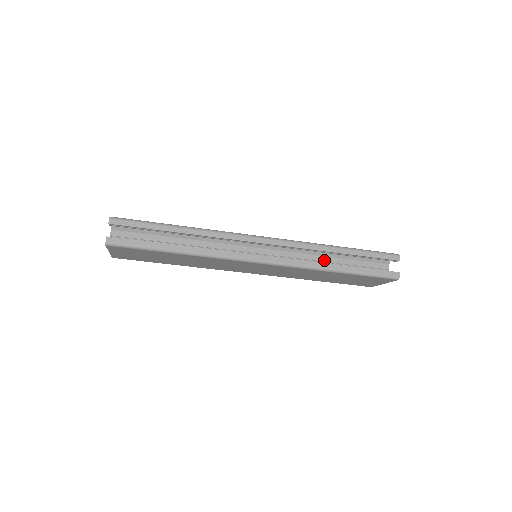
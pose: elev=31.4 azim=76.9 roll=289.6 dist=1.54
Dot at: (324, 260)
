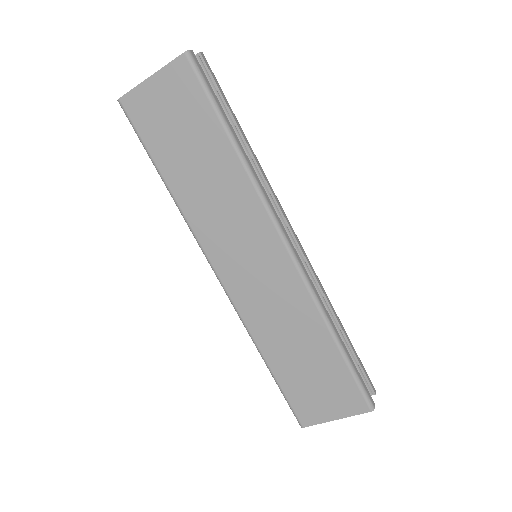
Dot at: occluded
